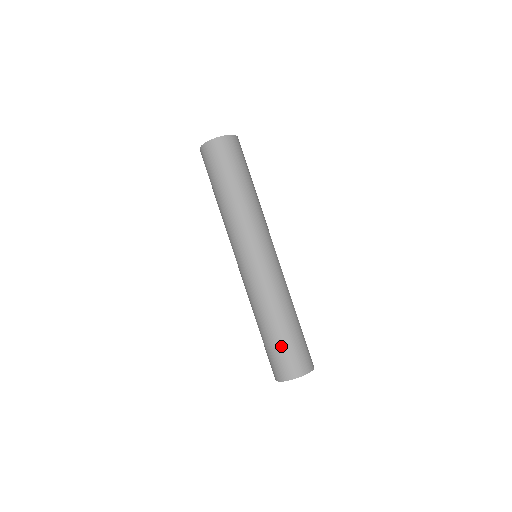
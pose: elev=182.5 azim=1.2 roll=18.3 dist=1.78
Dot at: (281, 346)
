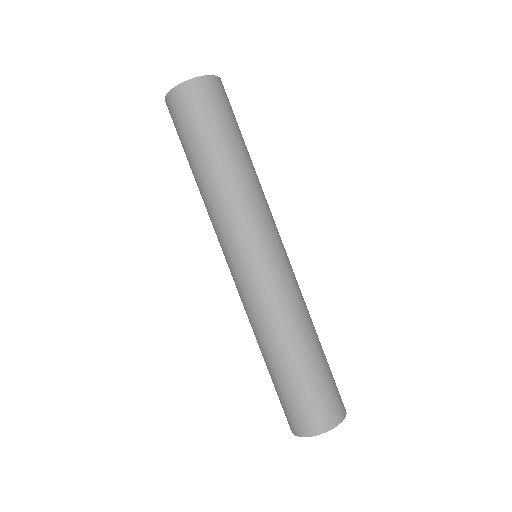
Dot at: (286, 391)
